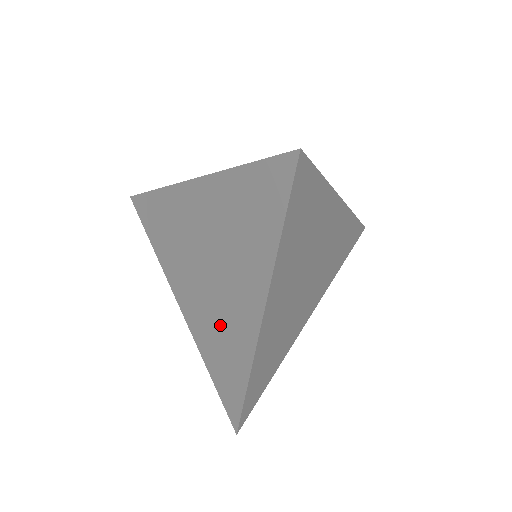
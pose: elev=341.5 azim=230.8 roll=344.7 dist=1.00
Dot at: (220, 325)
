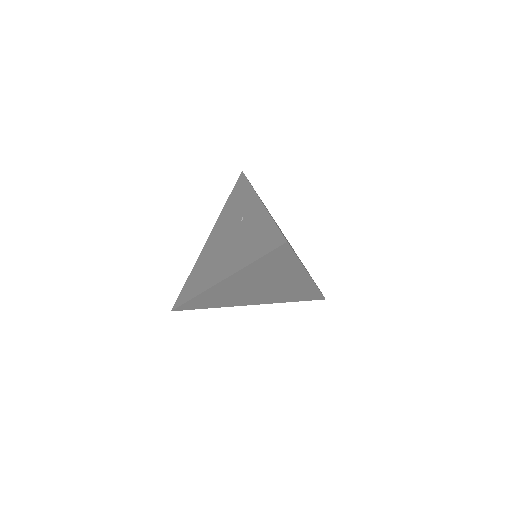
Dot at: (287, 291)
